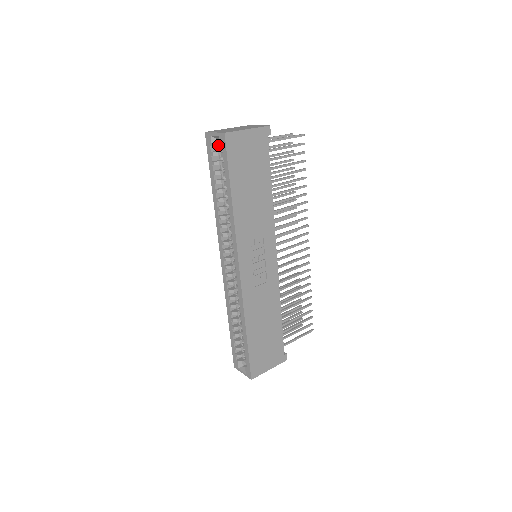
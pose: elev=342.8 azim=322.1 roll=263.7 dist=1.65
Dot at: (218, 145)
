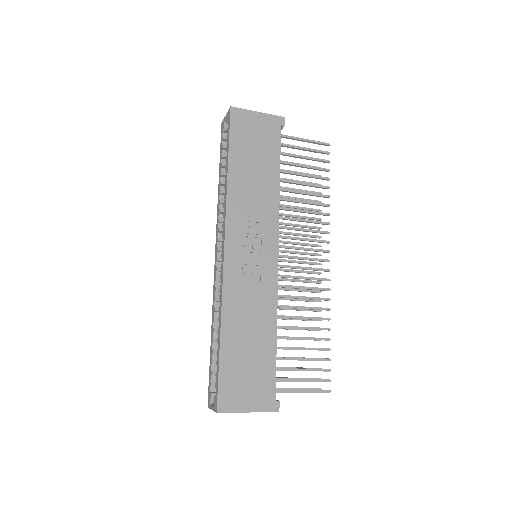
Dot at: occluded
